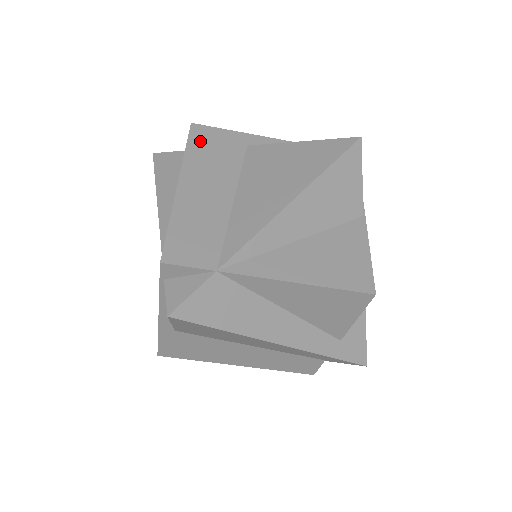
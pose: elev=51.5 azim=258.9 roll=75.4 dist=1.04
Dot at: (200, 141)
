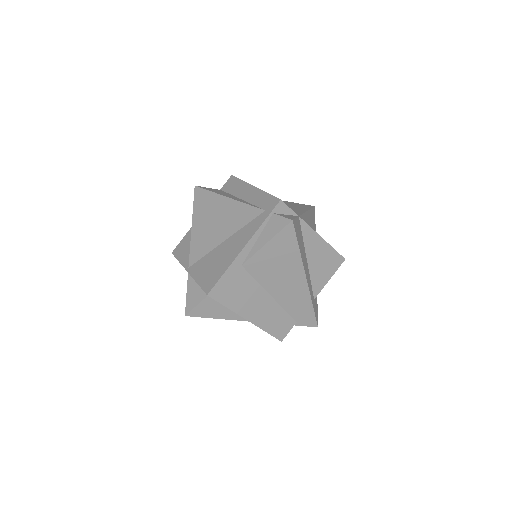
Dot at: occluded
